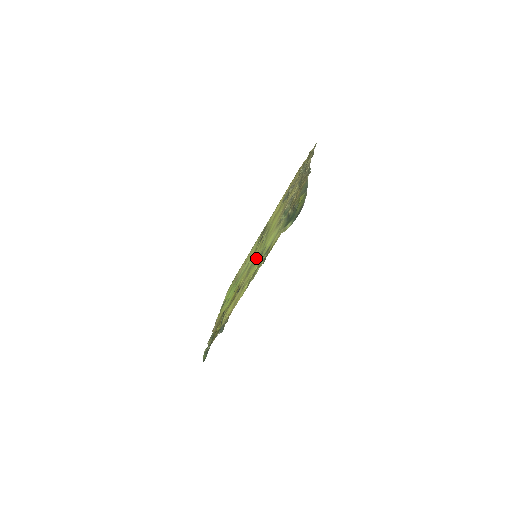
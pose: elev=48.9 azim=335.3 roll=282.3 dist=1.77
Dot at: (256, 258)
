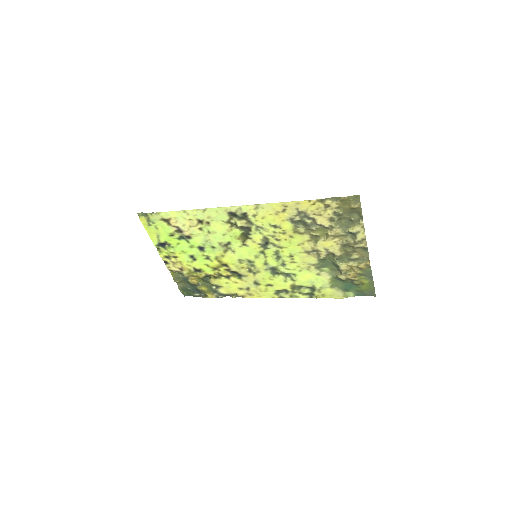
Dot at: (268, 267)
